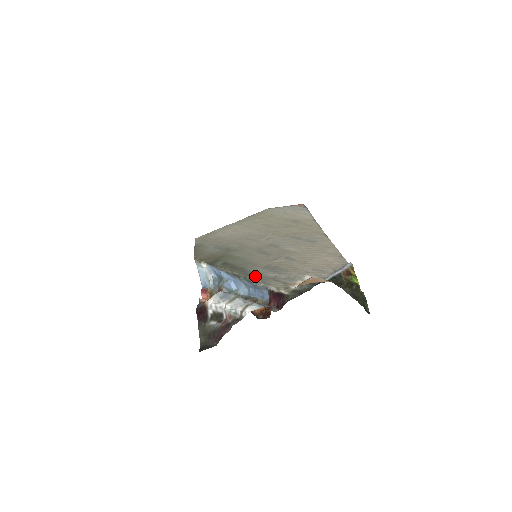
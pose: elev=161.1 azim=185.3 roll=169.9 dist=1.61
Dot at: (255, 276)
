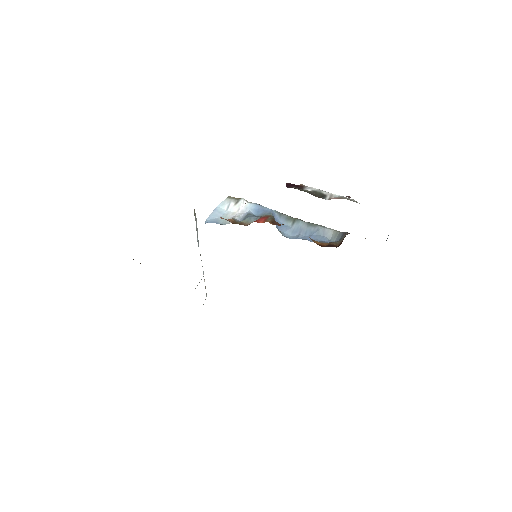
Dot at: occluded
